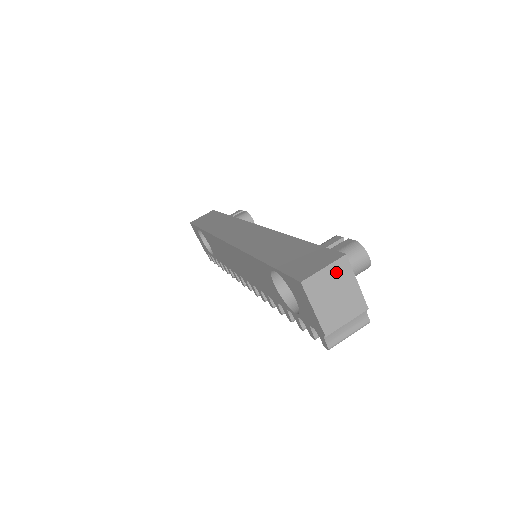
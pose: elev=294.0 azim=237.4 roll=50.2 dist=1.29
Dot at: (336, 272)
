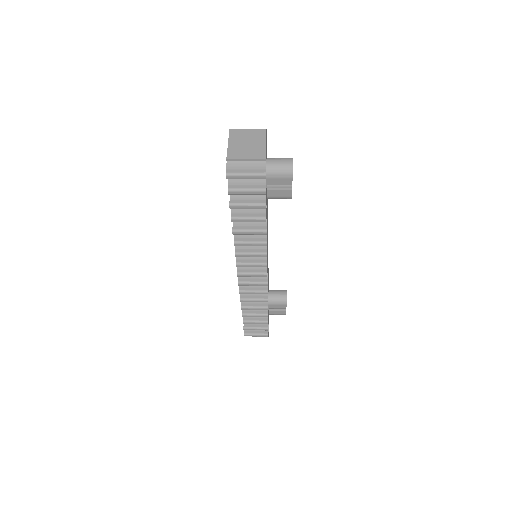
Dot at: (255, 134)
